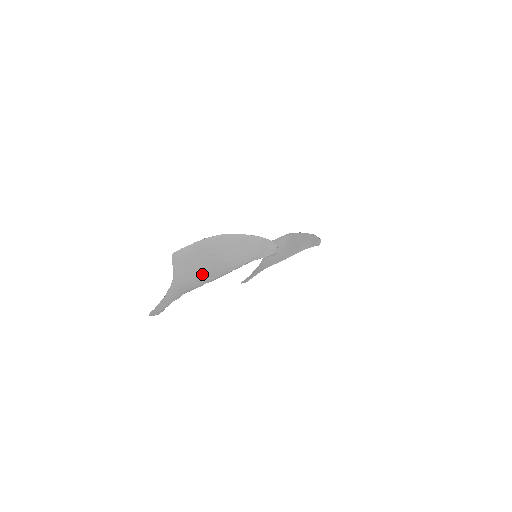
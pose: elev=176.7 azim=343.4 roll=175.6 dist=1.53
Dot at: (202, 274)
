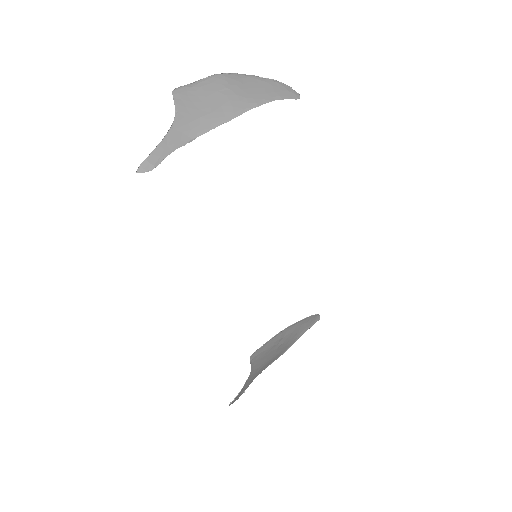
Dot at: (215, 111)
